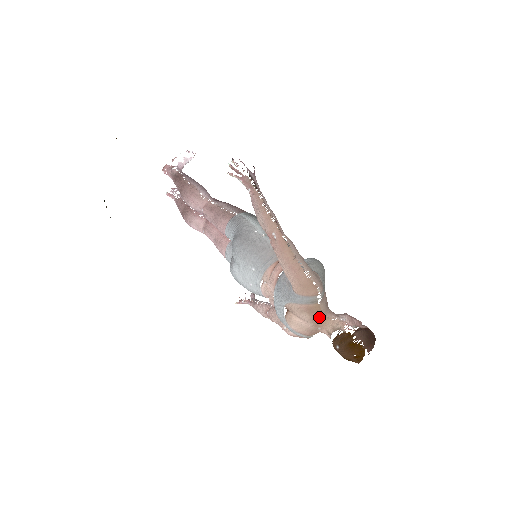
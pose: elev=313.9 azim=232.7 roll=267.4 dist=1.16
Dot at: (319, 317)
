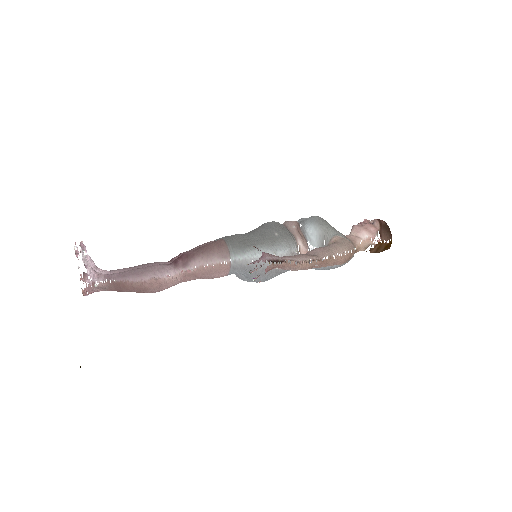
Dot at: occluded
